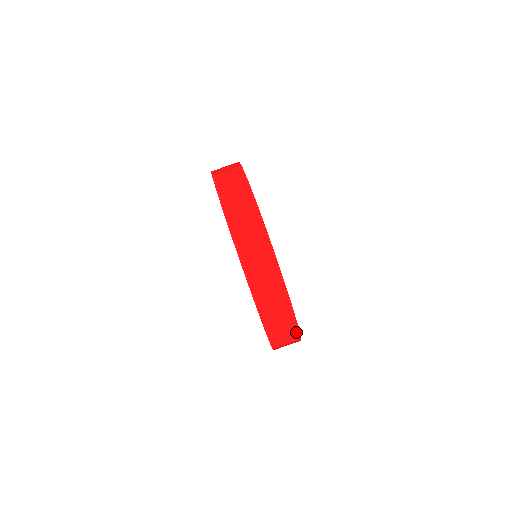
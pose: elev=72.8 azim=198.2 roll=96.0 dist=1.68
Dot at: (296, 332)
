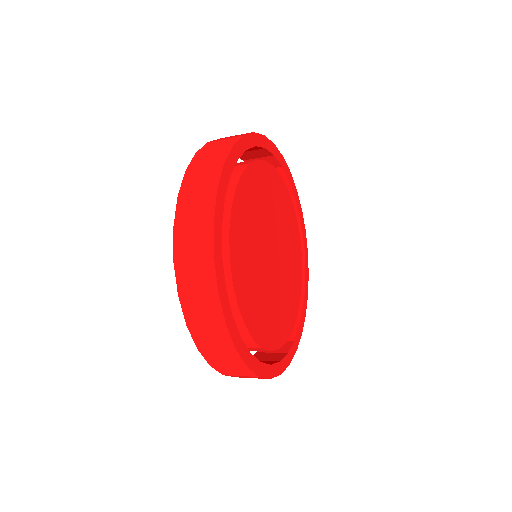
Dot at: (221, 322)
